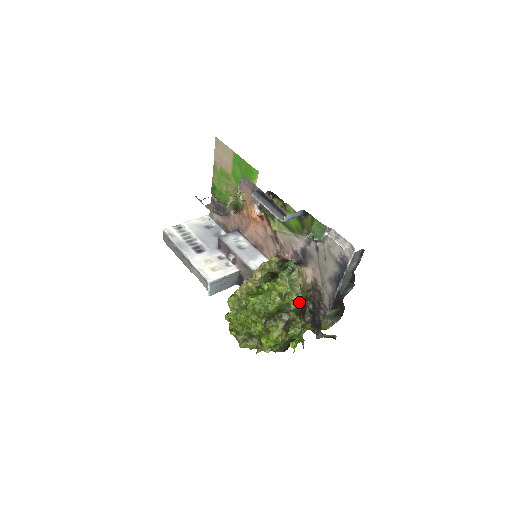
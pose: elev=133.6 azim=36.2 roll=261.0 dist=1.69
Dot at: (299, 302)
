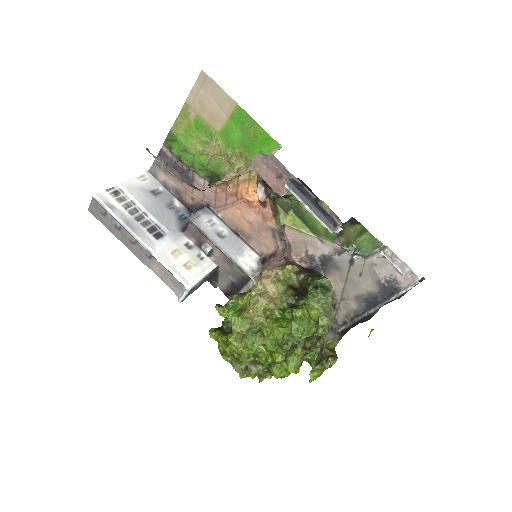
Dot at: (329, 327)
